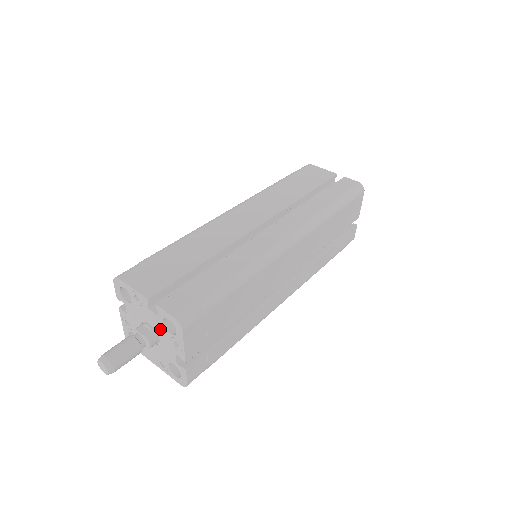
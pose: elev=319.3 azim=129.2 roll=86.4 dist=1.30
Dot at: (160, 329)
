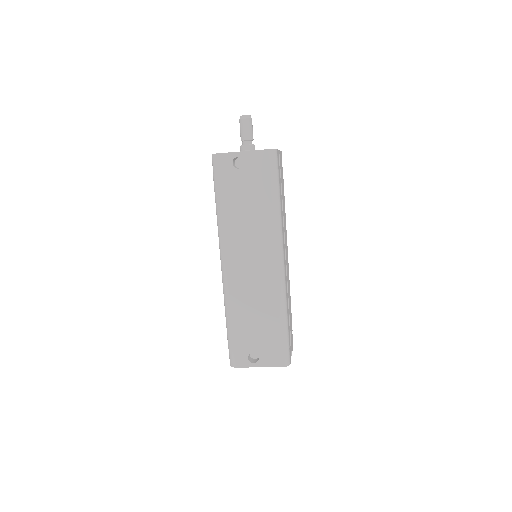
Dot at: occluded
